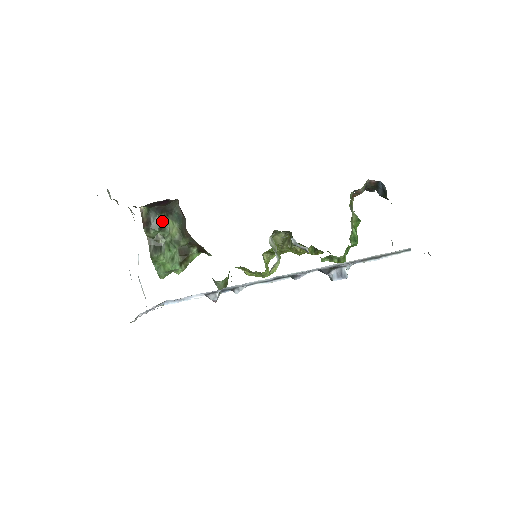
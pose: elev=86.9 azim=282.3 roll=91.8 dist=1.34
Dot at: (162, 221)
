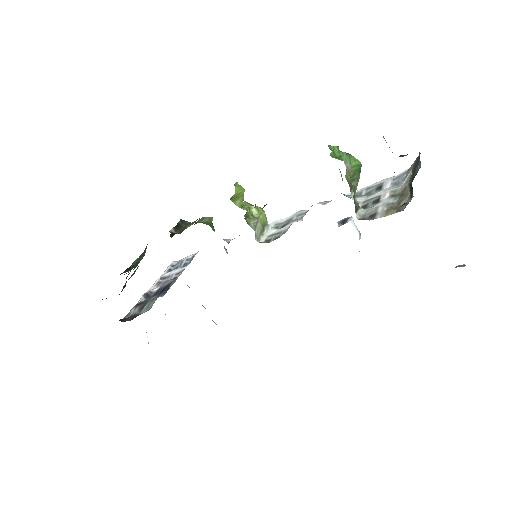
Dot at: (124, 287)
